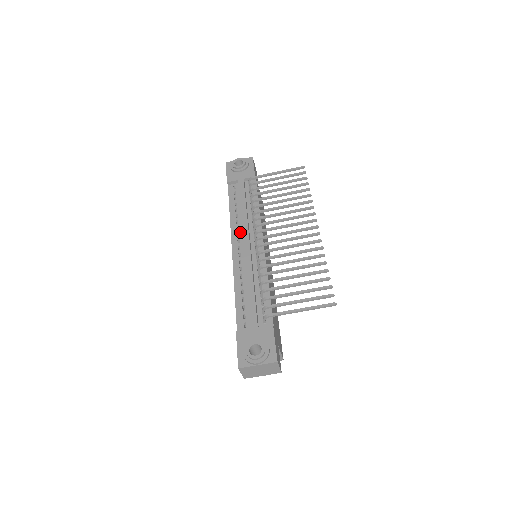
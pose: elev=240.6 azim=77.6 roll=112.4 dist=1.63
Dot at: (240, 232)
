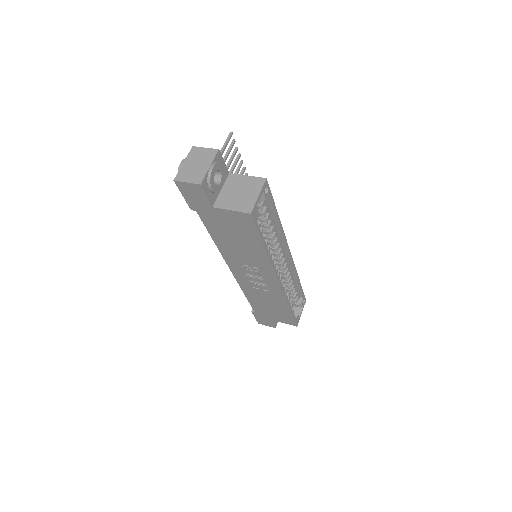
Dot at: occluded
